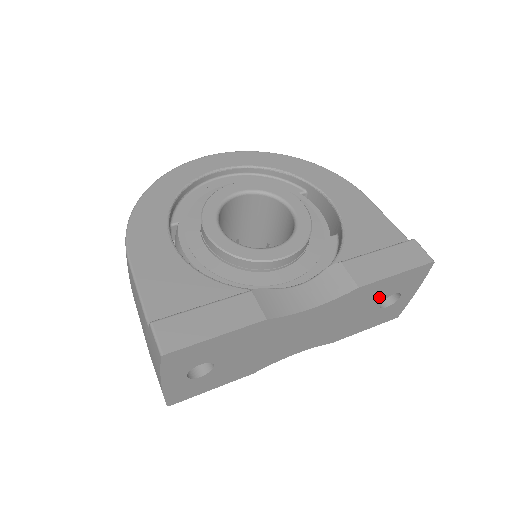
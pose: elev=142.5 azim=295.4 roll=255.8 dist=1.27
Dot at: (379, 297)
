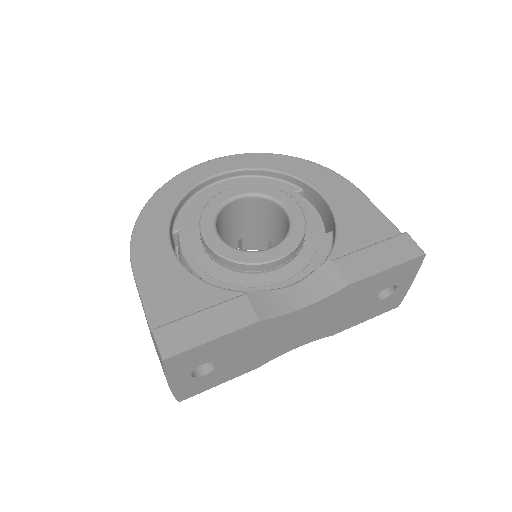
Dot at: (373, 291)
